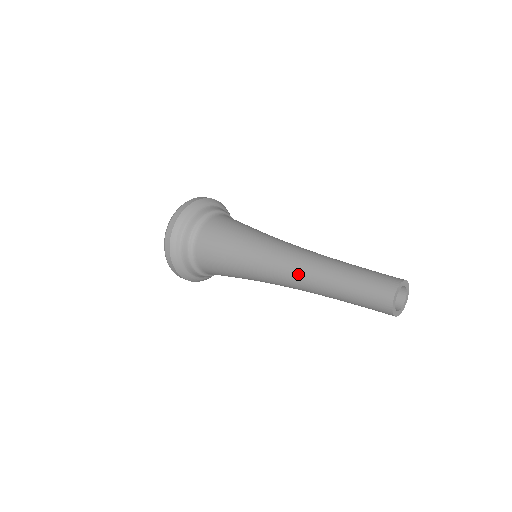
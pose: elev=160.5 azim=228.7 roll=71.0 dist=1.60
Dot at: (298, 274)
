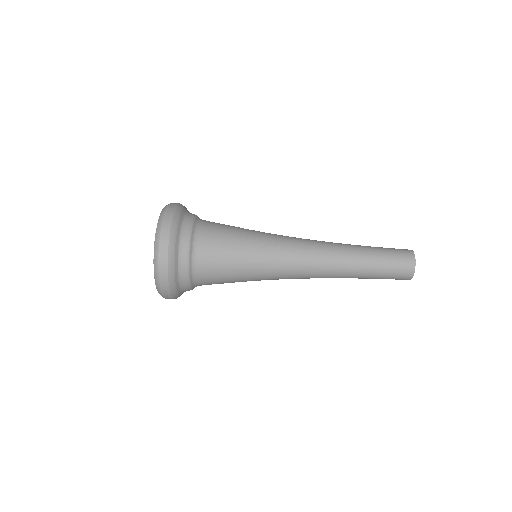
Dot at: (324, 268)
